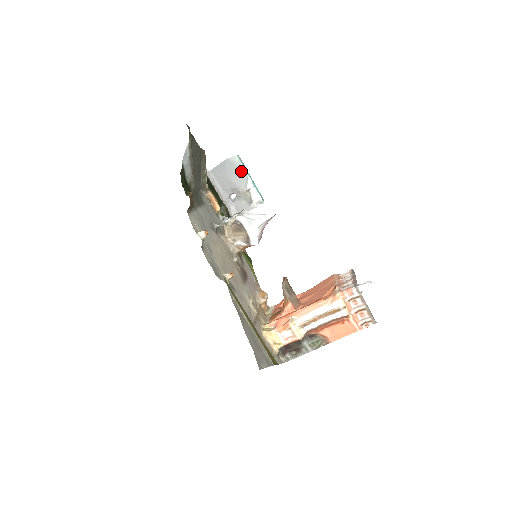
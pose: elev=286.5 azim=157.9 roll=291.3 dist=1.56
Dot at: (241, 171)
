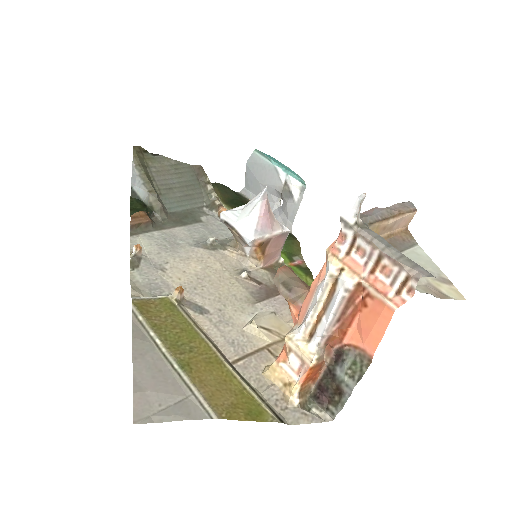
Dot at: (266, 165)
